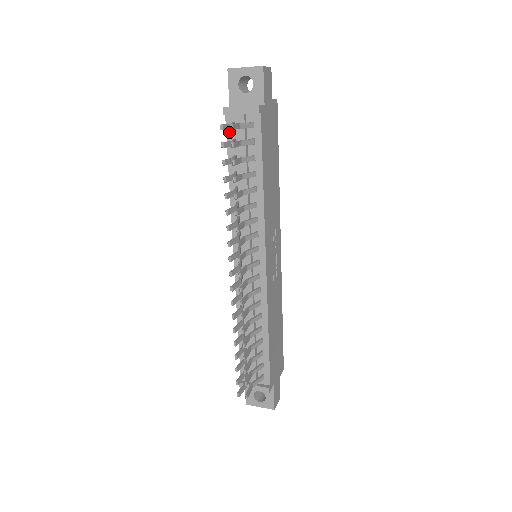
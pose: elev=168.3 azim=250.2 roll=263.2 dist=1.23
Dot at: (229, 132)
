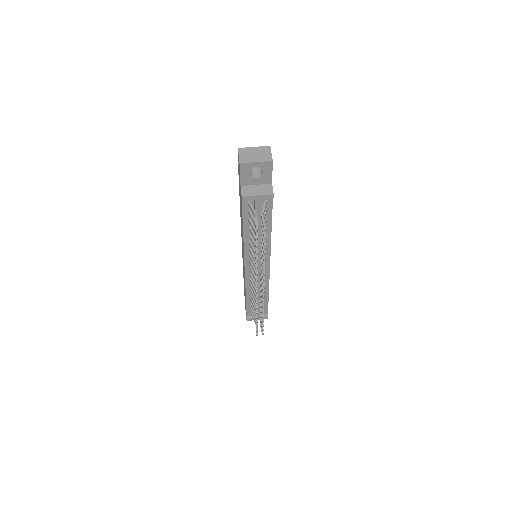
Dot at: (245, 207)
